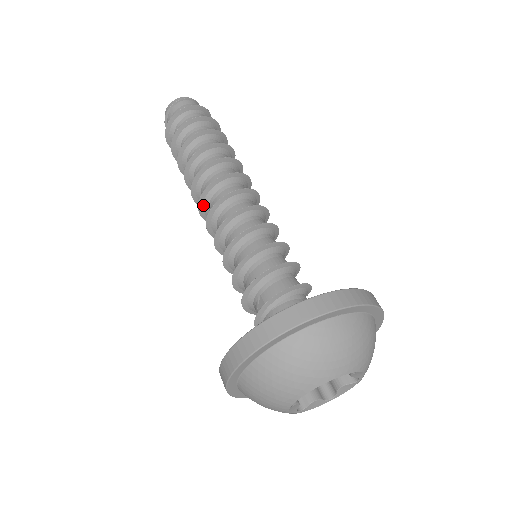
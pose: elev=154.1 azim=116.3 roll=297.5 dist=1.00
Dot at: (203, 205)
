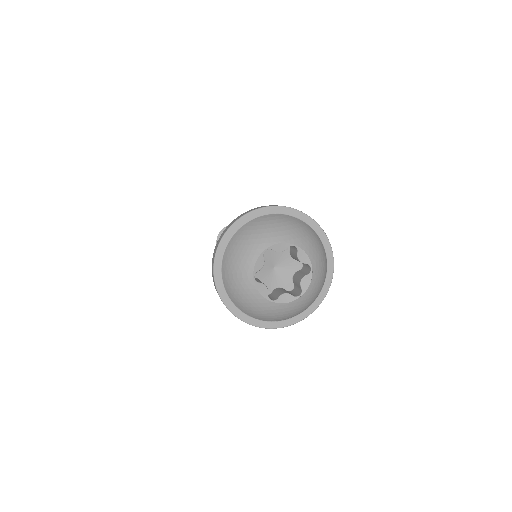
Dot at: occluded
